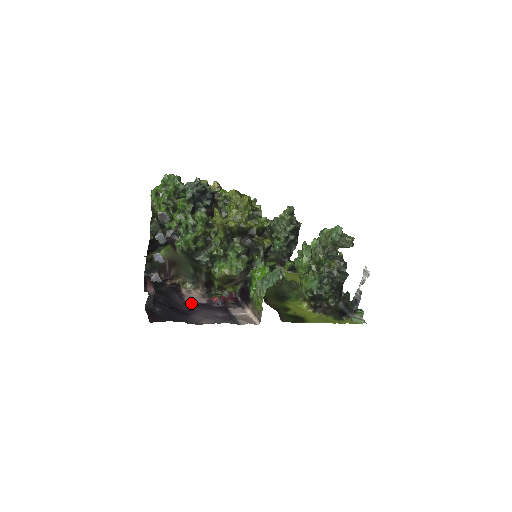
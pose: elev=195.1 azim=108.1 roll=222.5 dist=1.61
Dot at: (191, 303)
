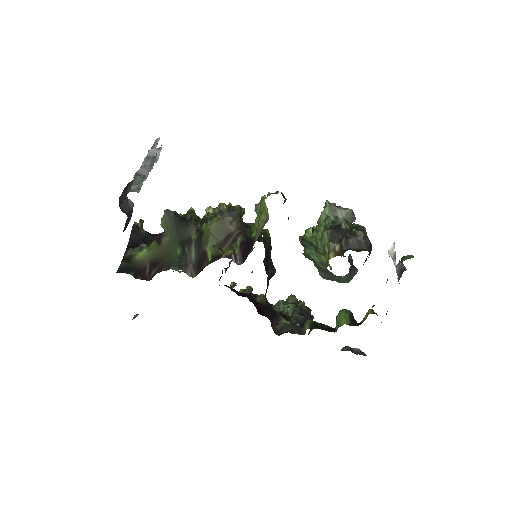
Dot at: occluded
